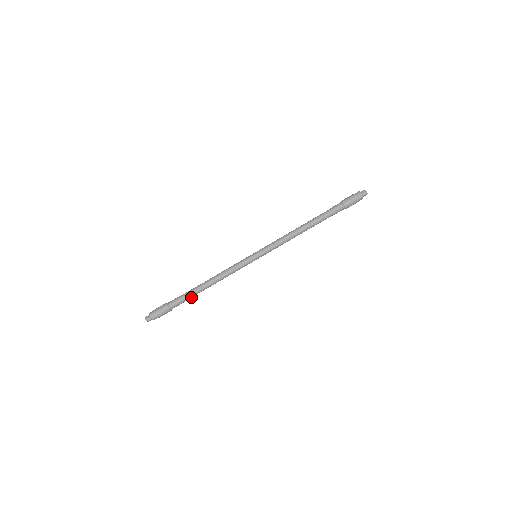
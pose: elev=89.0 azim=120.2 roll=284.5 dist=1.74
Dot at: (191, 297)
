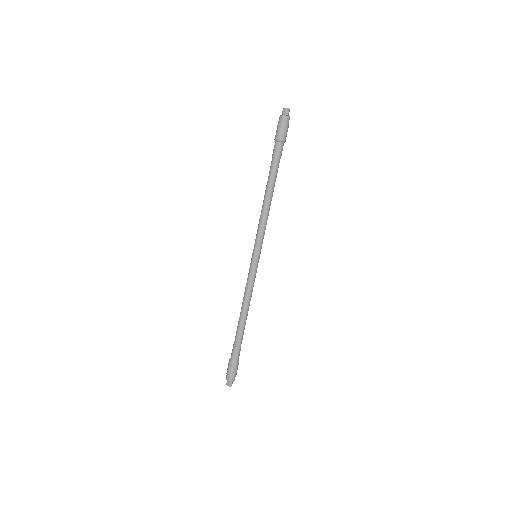
Dot at: (240, 337)
